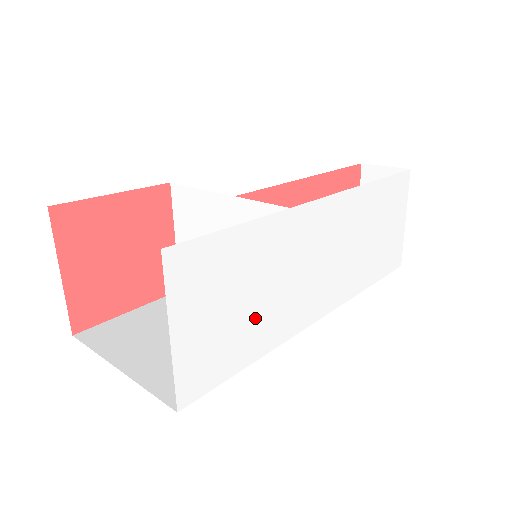
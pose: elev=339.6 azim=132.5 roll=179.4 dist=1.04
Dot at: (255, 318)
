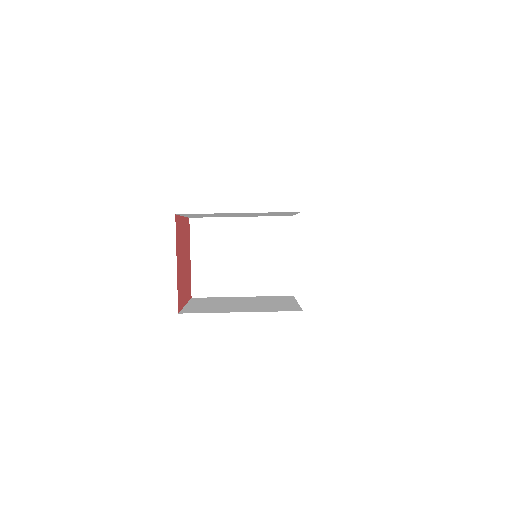
Dot at: occluded
